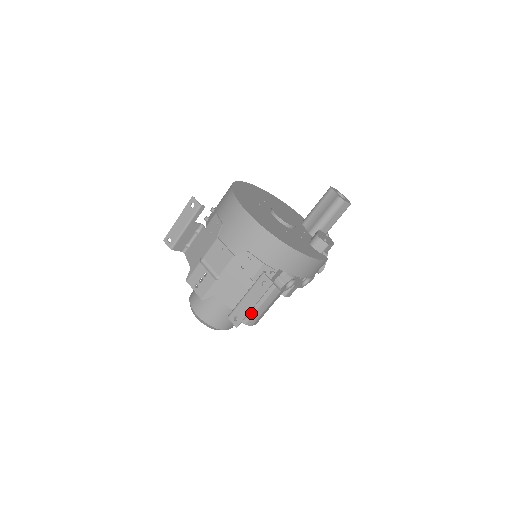
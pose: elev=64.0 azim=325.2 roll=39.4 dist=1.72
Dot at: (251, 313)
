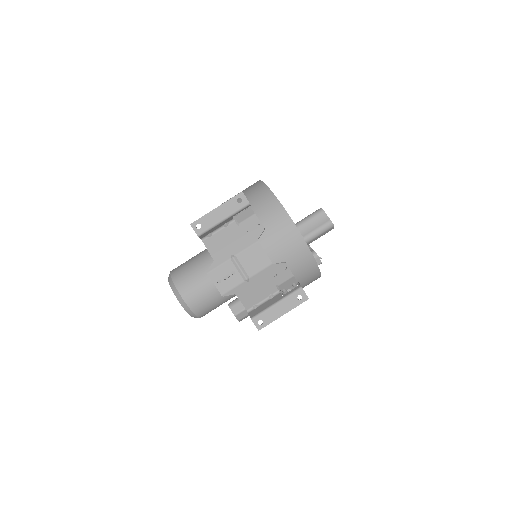
Dot at: occluded
